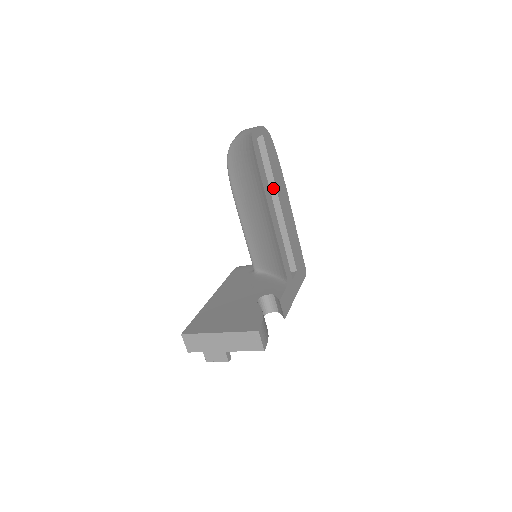
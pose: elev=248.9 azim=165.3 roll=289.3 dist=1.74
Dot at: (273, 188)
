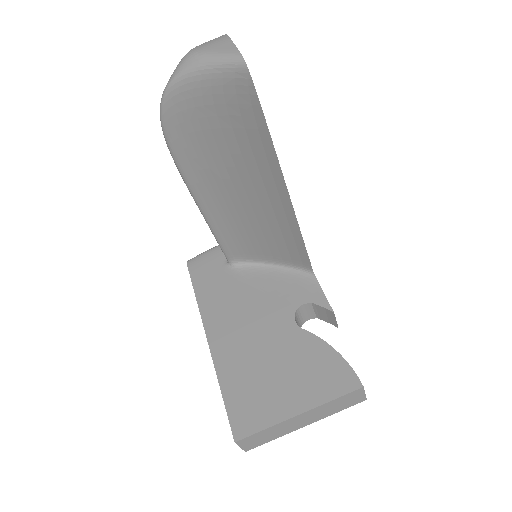
Dot at: occluded
